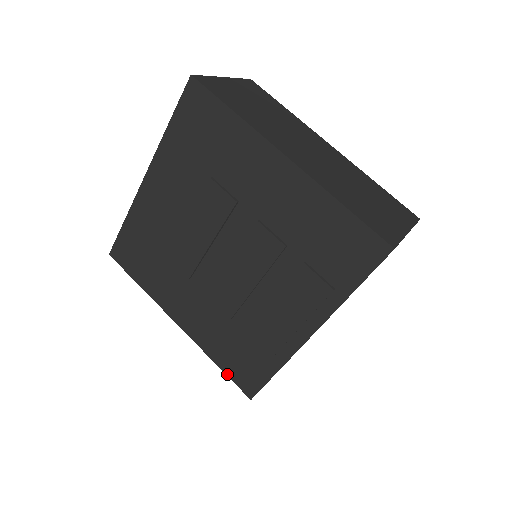
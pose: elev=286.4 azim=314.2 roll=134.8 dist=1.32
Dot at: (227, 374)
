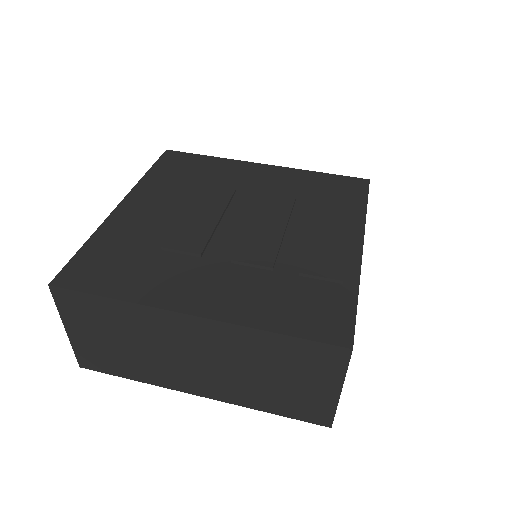
Dot at: (299, 336)
